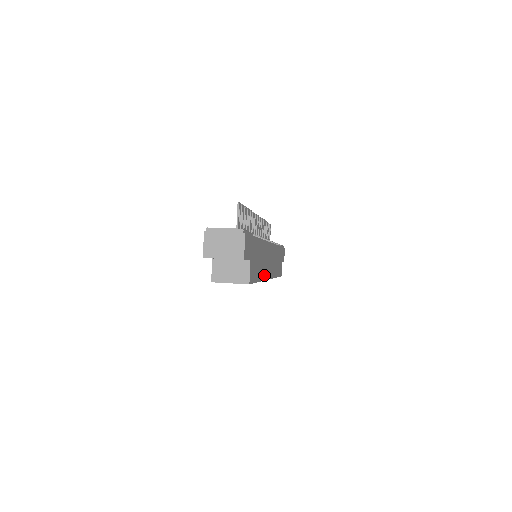
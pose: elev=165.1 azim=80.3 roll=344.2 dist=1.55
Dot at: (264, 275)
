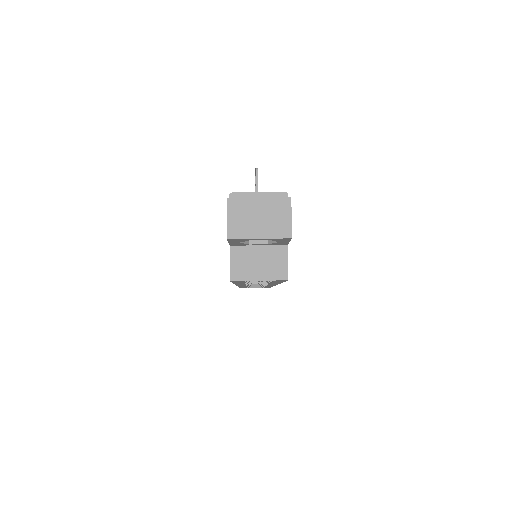
Dot at: occluded
